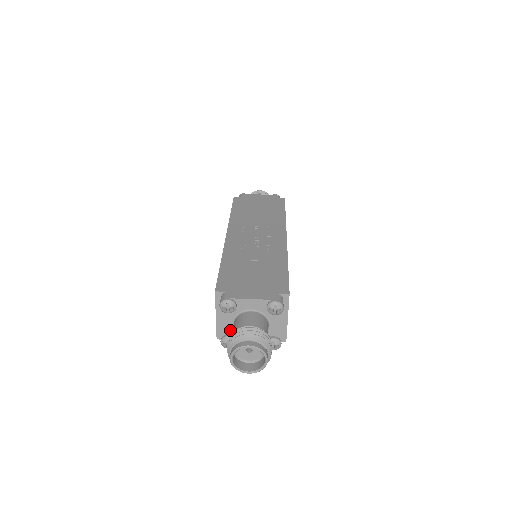
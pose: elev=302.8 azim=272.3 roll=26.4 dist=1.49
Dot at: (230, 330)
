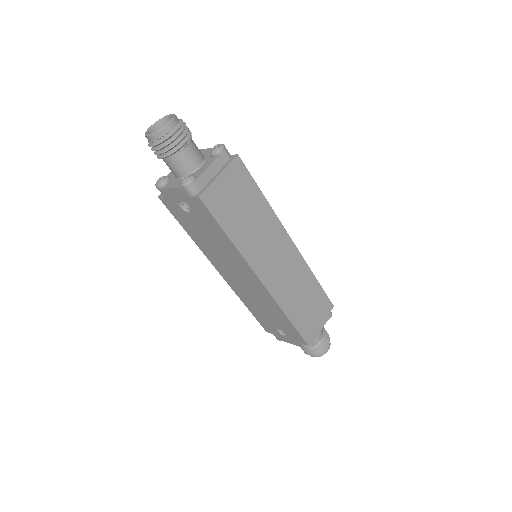
Dot at: occluded
